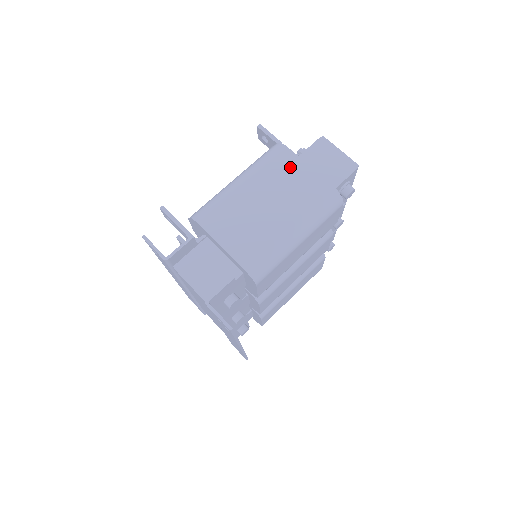
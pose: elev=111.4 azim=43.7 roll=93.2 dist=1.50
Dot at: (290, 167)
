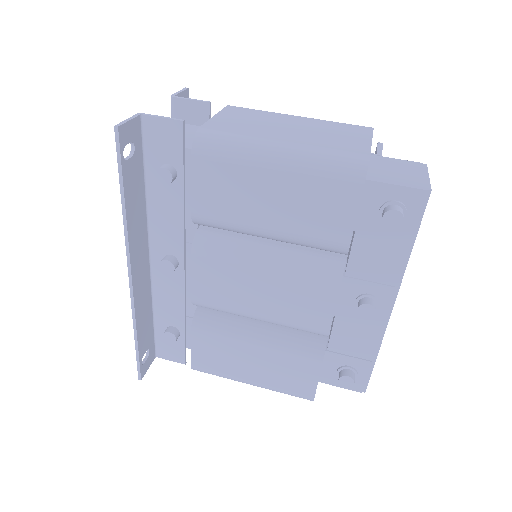
Dot at: (353, 132)
